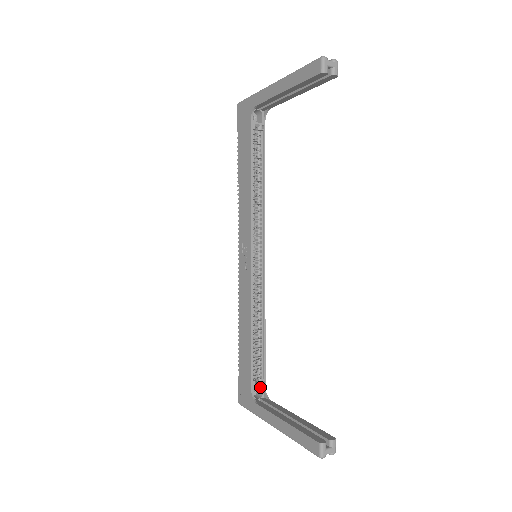
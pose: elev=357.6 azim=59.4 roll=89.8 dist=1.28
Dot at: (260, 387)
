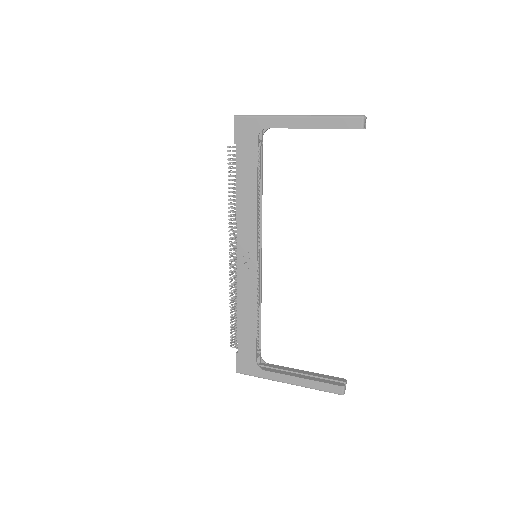
Dot at: occluded
